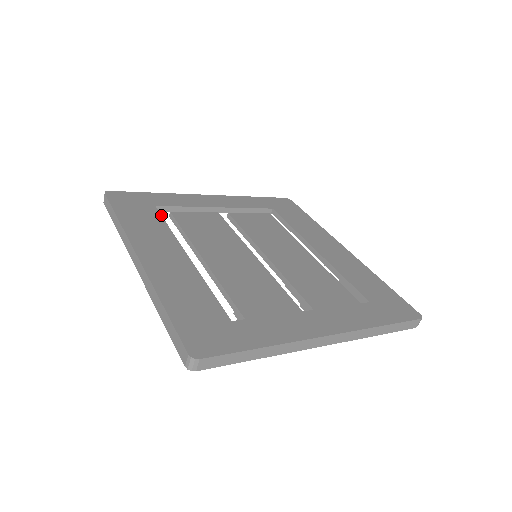
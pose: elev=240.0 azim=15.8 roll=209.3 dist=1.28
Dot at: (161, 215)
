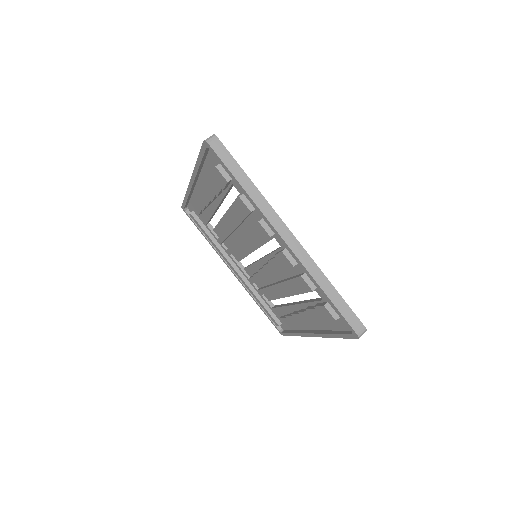
Dot at: occluded
